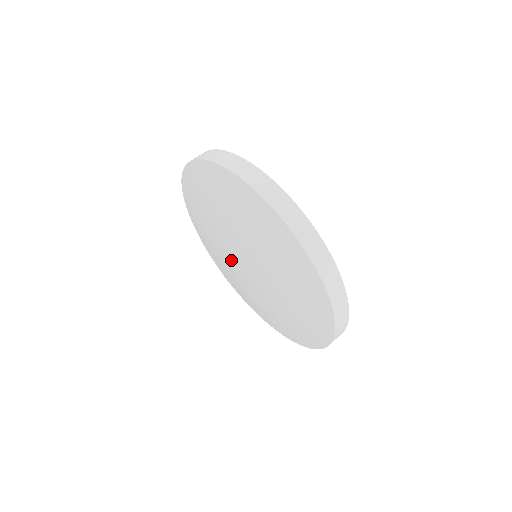
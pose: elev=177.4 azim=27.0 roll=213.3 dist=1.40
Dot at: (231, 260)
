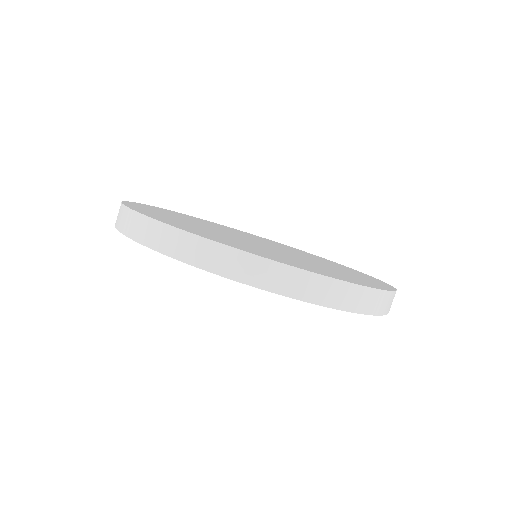
Dot at: occluded
